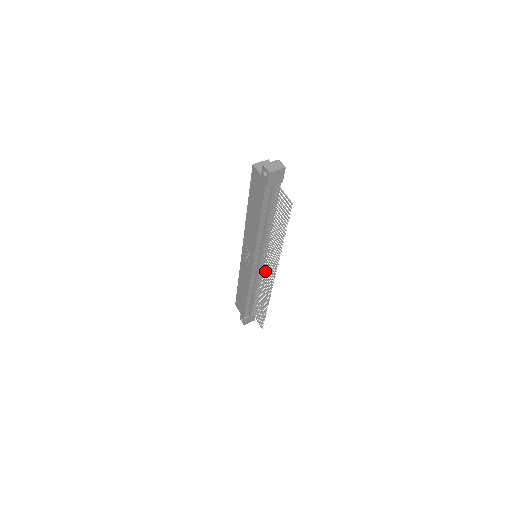
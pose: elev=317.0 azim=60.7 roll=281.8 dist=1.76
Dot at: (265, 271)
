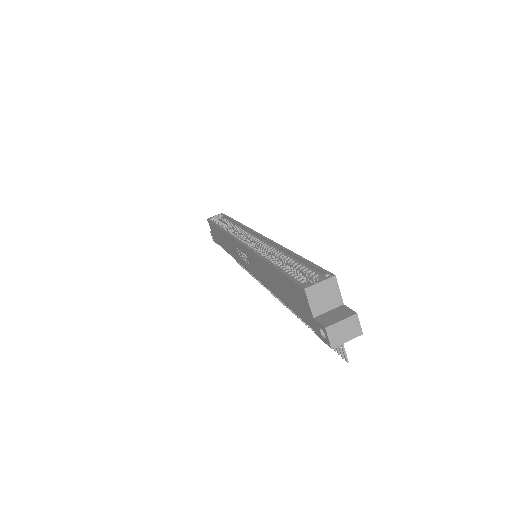
Dot at: occluded
